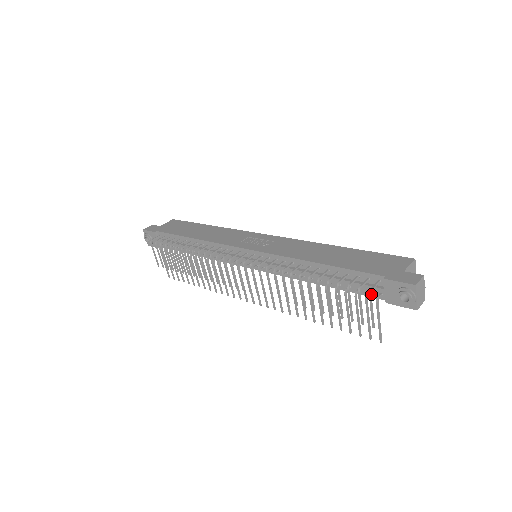
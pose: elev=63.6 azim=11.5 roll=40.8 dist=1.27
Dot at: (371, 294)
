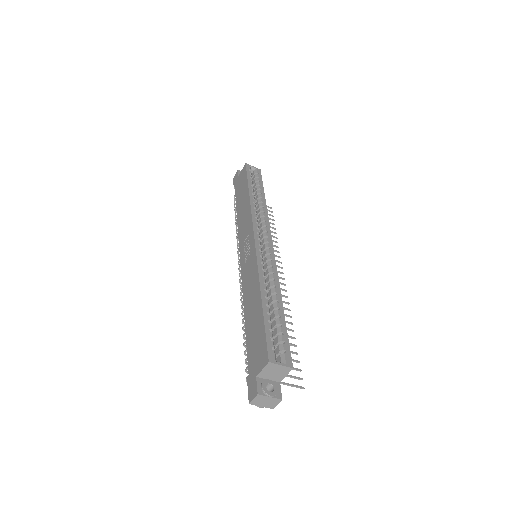
Dot at: occluded
